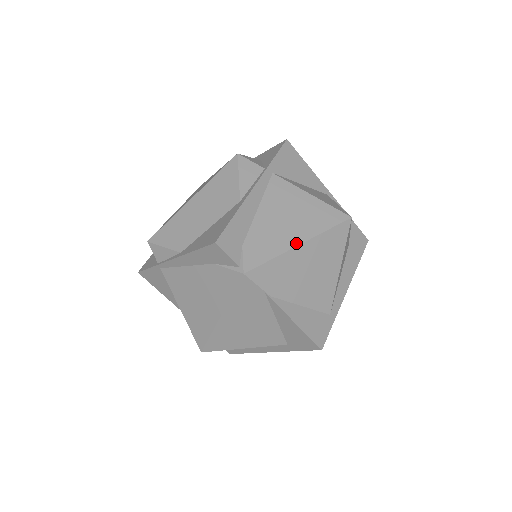
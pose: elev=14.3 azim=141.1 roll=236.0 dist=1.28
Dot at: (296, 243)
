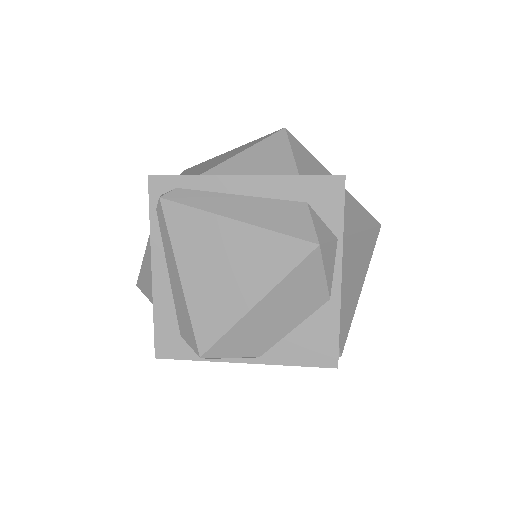
Dot at: (360, 292)
